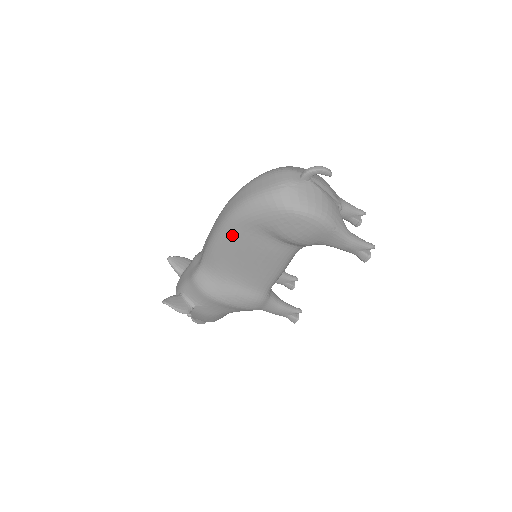
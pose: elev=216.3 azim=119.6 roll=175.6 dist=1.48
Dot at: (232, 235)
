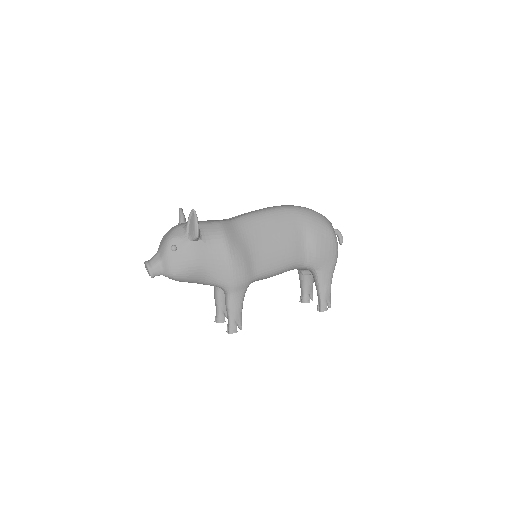
Dot at: (284, 217)
